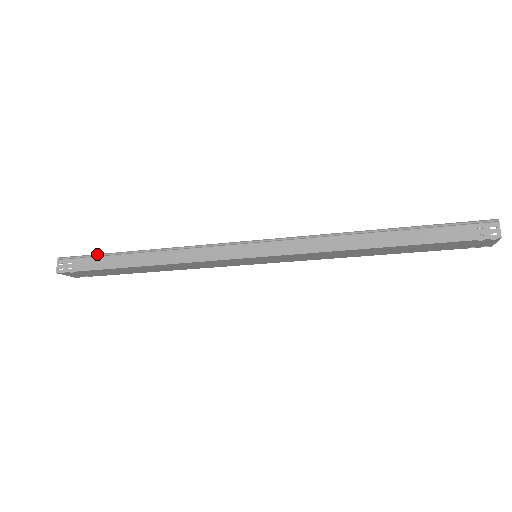
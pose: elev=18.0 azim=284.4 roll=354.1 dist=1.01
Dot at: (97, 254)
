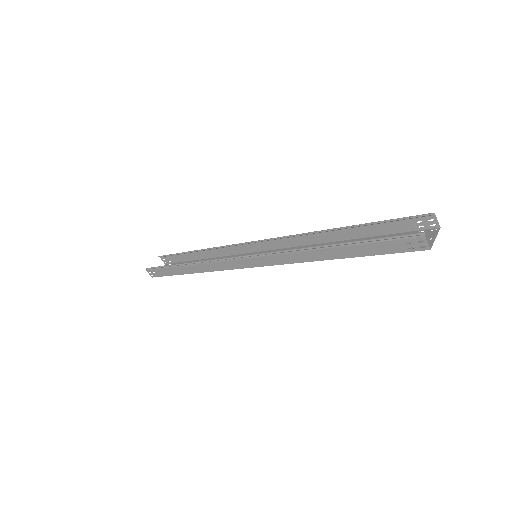
Dot at: (163, 267)
